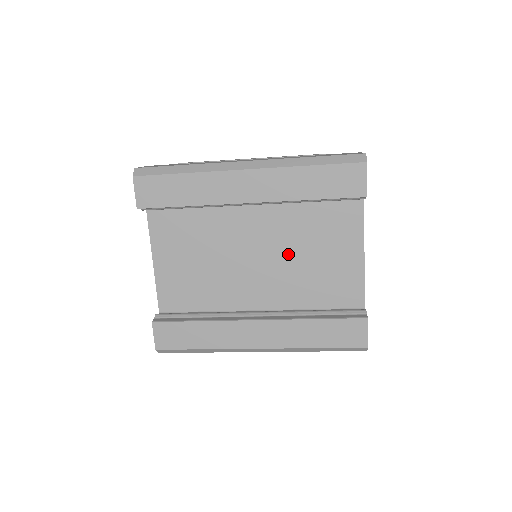
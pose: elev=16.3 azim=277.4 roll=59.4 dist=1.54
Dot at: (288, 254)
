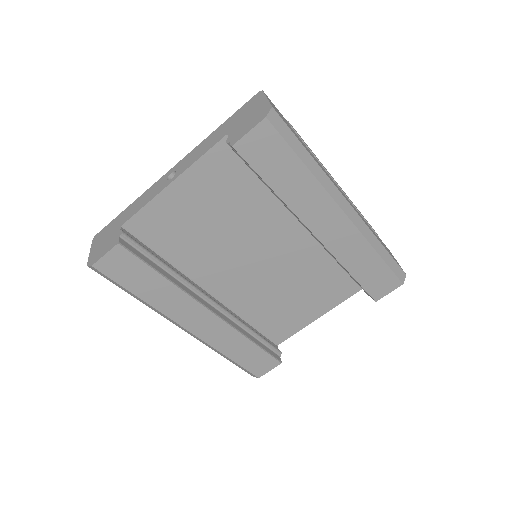
Dot at: (280, 277)
